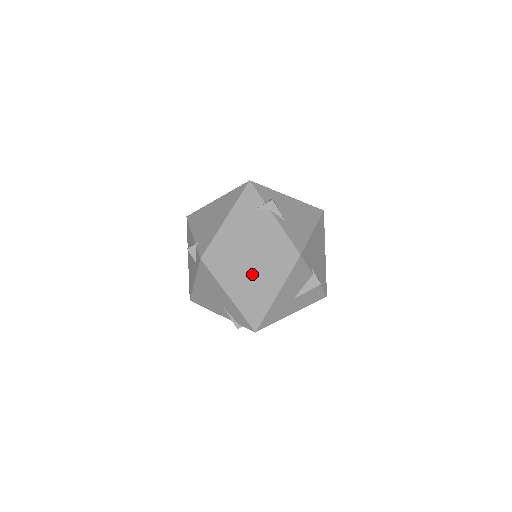
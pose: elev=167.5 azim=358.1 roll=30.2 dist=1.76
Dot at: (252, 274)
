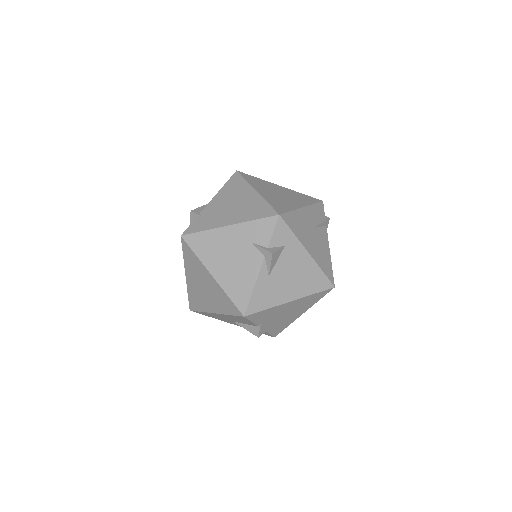
Dot at: (207, 284)
